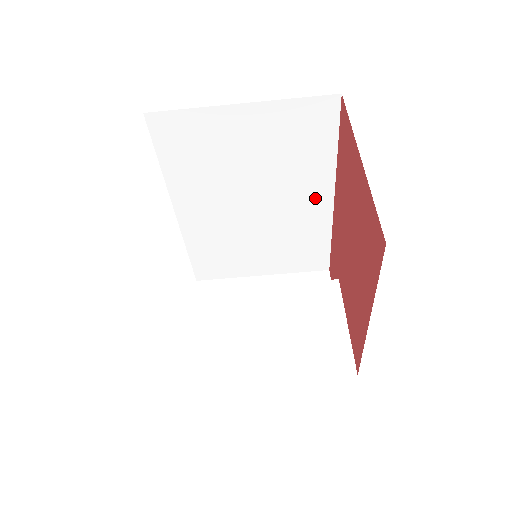
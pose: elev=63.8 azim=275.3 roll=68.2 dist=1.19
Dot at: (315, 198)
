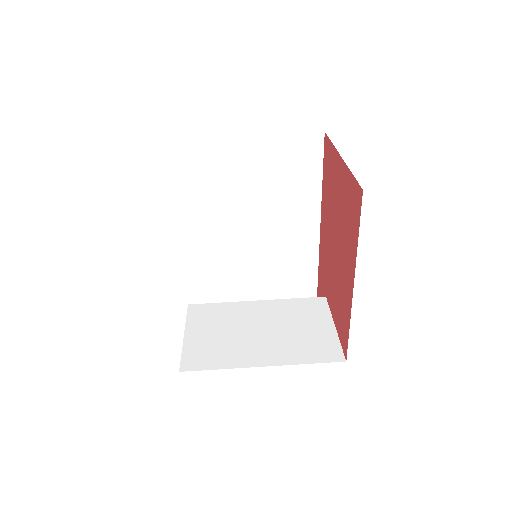
Dot at: (304, 226)
